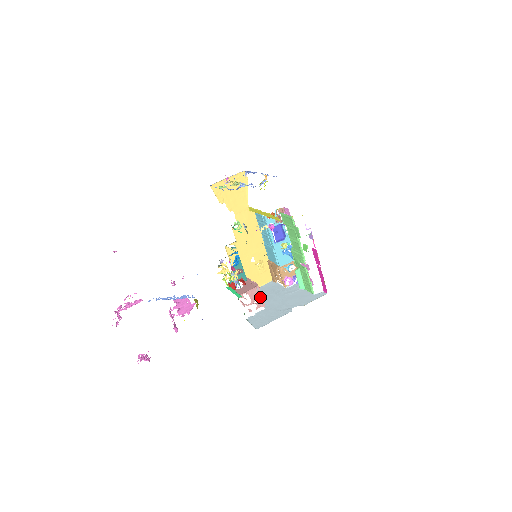
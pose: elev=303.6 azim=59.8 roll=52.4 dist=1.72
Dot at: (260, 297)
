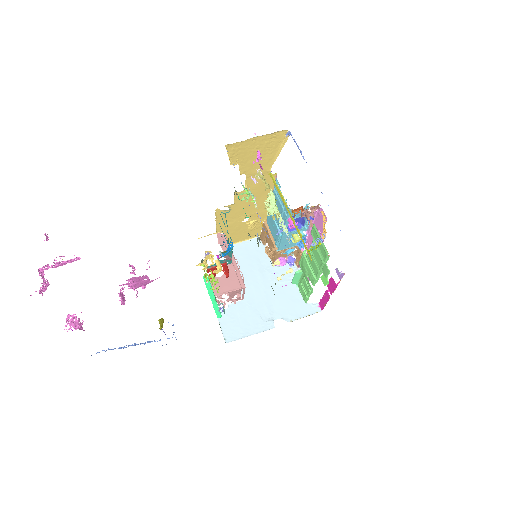
Dot at: occluded
